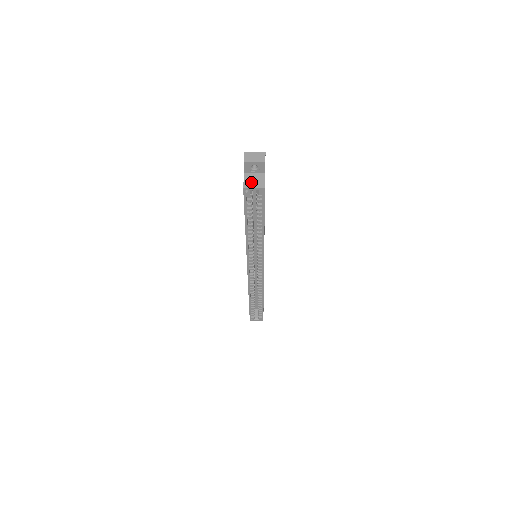
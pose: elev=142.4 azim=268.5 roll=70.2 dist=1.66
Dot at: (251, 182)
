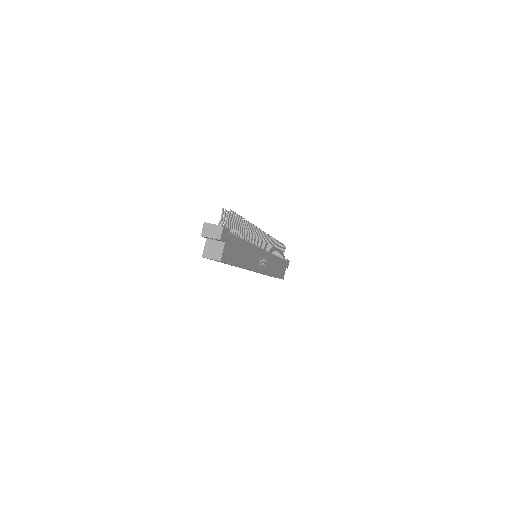
Dot at: (210, 251)
